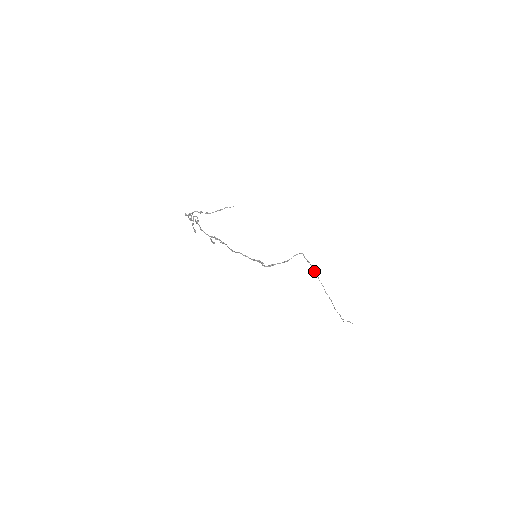
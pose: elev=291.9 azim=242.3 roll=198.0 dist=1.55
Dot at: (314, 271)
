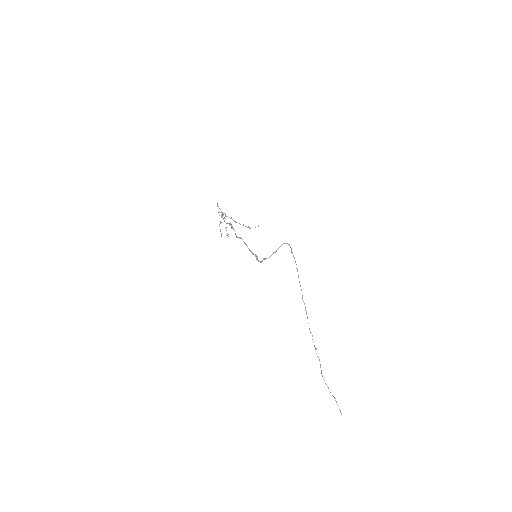
Dot at: (296, 268)
